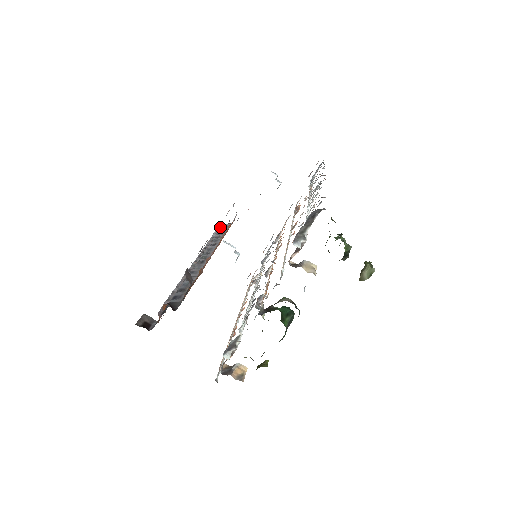
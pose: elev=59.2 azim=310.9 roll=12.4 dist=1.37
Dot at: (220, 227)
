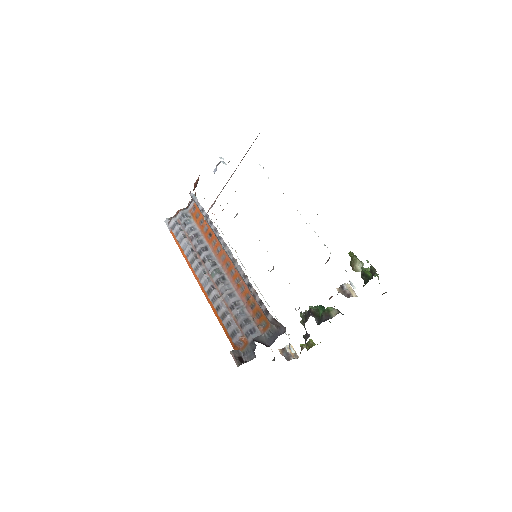
Dot at: (177, 214)
